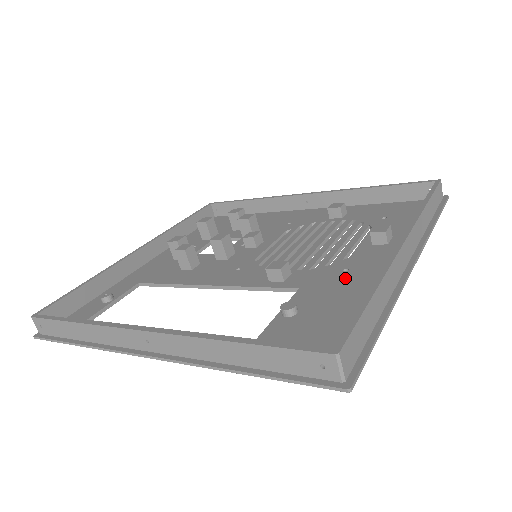
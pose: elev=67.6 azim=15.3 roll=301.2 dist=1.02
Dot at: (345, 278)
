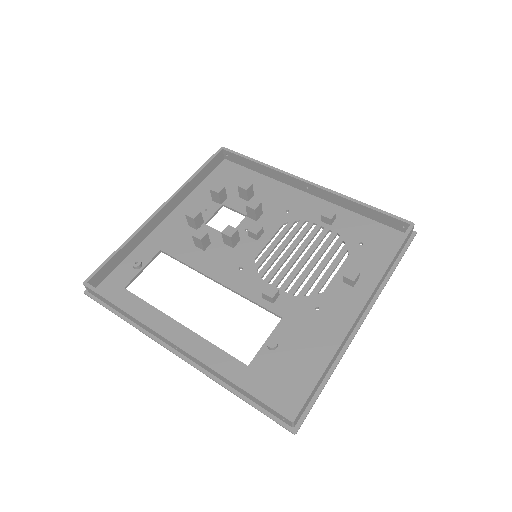
Dot at: (315, 319)
